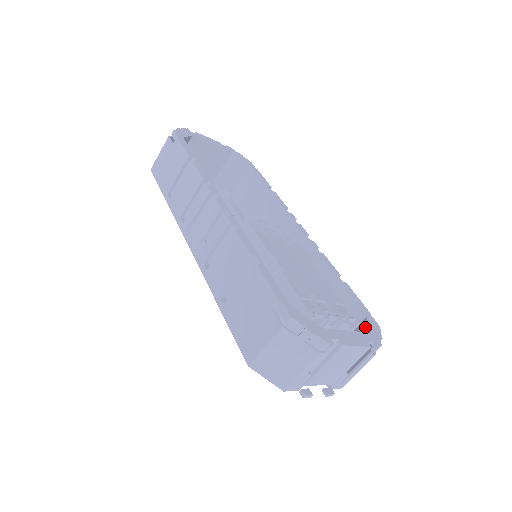
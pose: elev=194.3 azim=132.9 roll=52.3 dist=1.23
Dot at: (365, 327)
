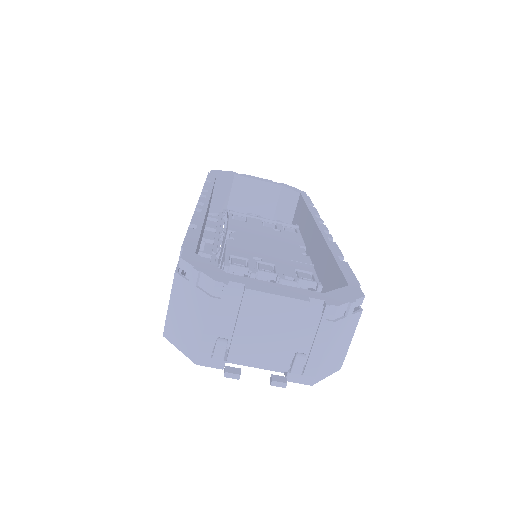
Dot at: occluded
